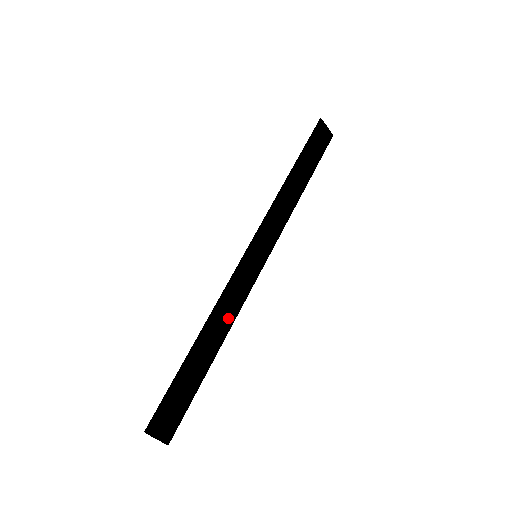
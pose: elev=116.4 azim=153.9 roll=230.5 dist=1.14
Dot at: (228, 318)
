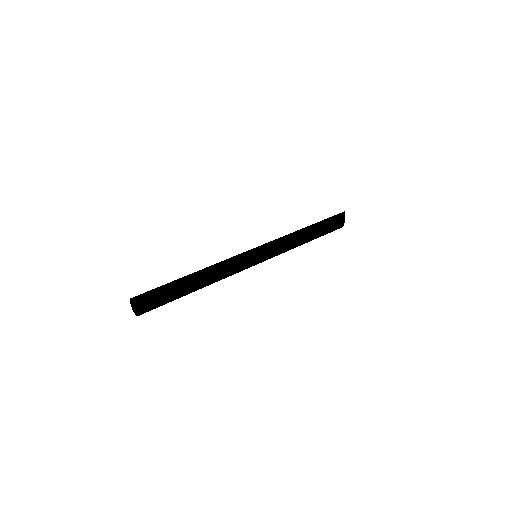
Dot at: (219, 277)
